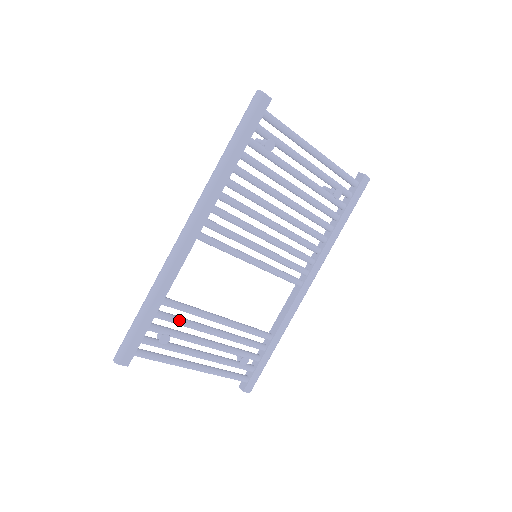
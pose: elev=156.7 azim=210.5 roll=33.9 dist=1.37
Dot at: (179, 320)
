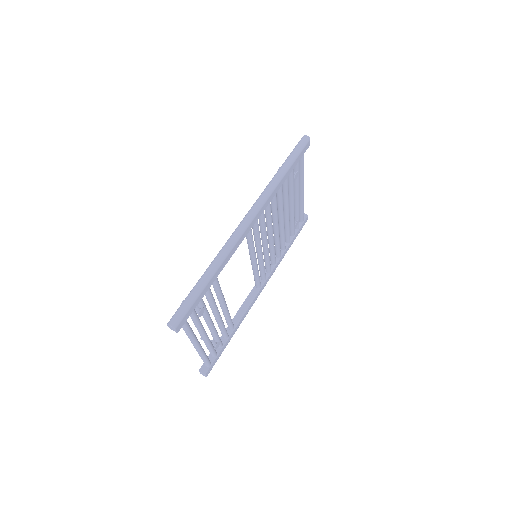
Dot at: (213, 297)
